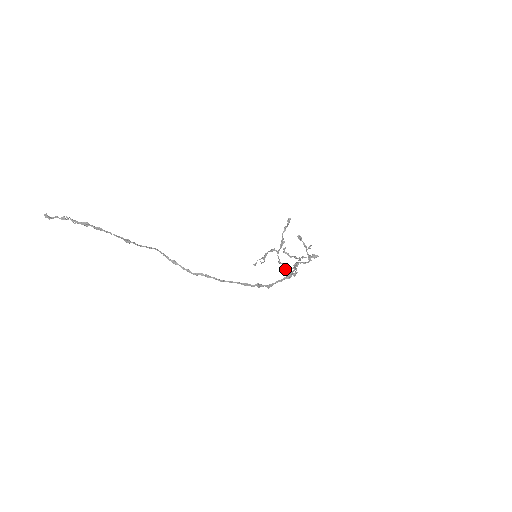
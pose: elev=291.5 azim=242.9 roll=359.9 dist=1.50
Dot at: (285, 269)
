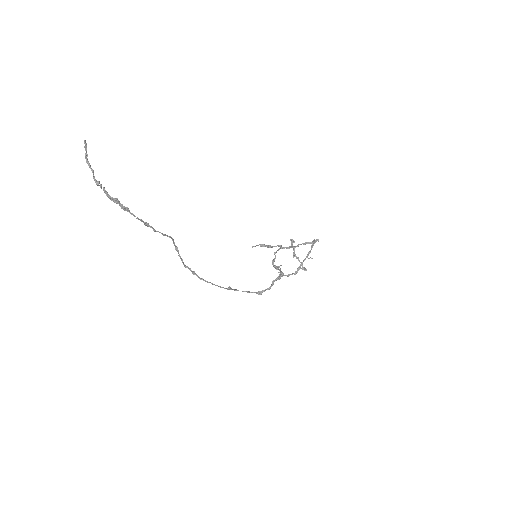
Dot at: (272, 262)
